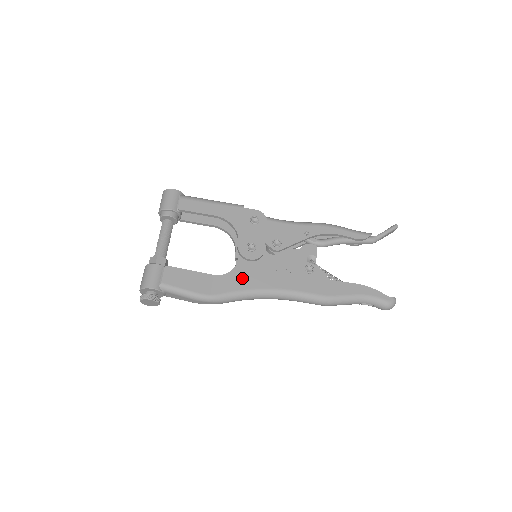
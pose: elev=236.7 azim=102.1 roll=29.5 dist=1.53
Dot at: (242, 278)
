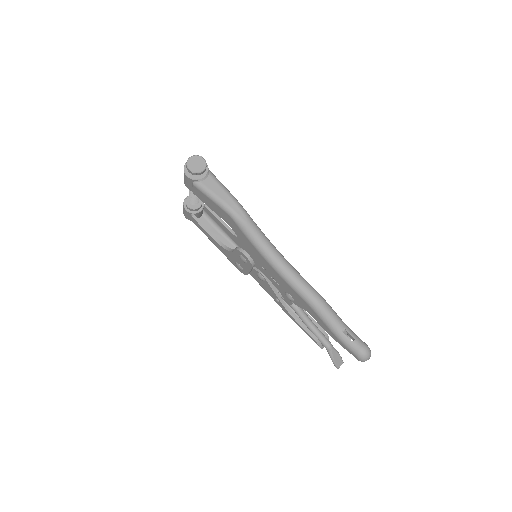
Dot at: occluded
